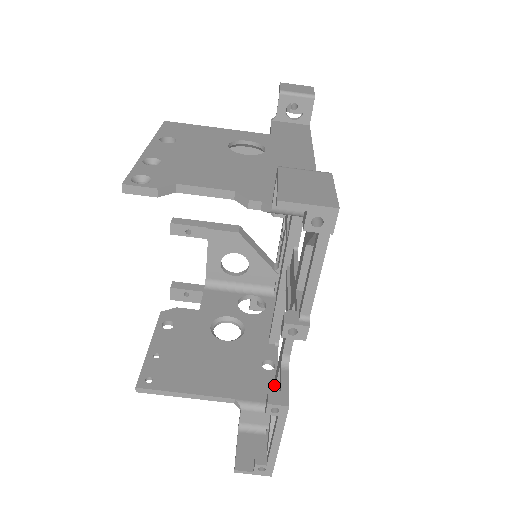
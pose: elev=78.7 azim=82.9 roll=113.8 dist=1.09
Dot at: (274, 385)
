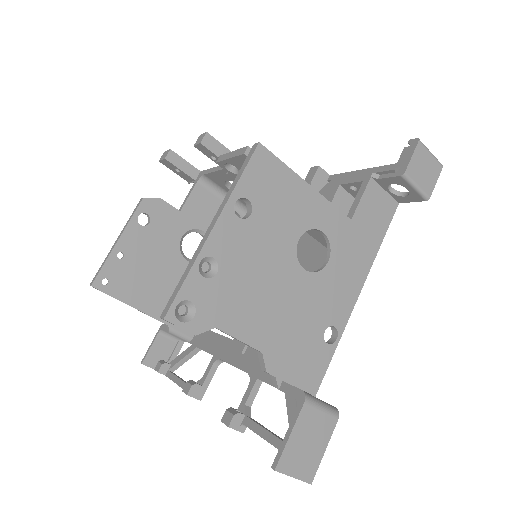
Dot at: (202, 343)
